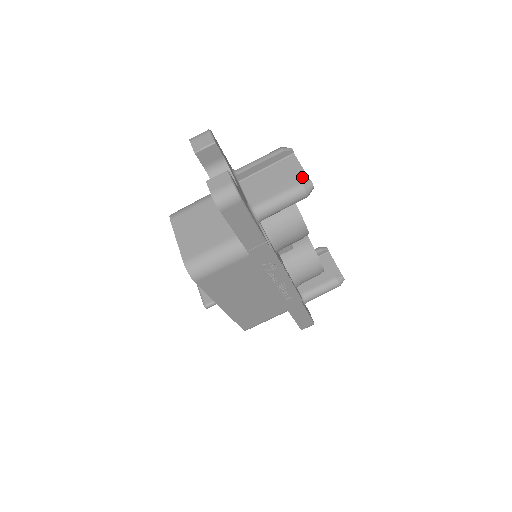
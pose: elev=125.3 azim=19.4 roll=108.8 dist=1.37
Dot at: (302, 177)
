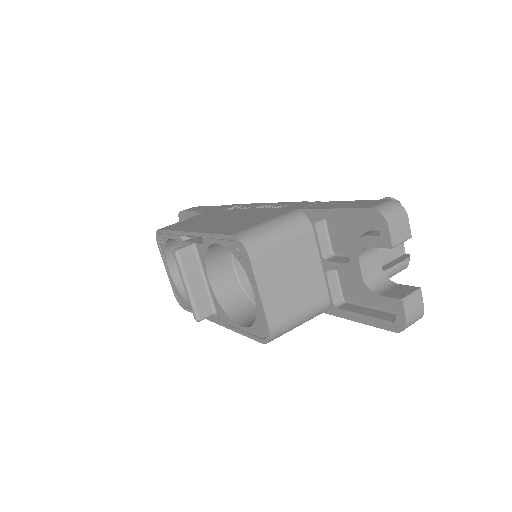
Dot at: (400, 245)
